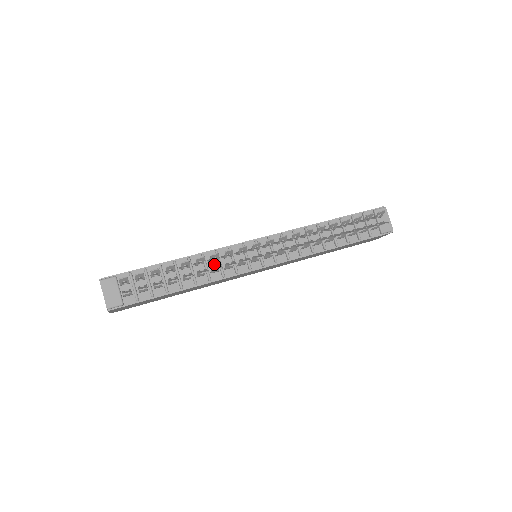
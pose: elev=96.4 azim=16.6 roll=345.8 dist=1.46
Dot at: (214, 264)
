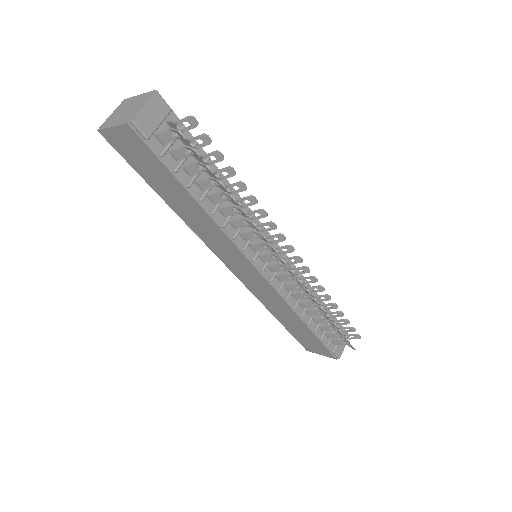
Dot at: (238, 218)
